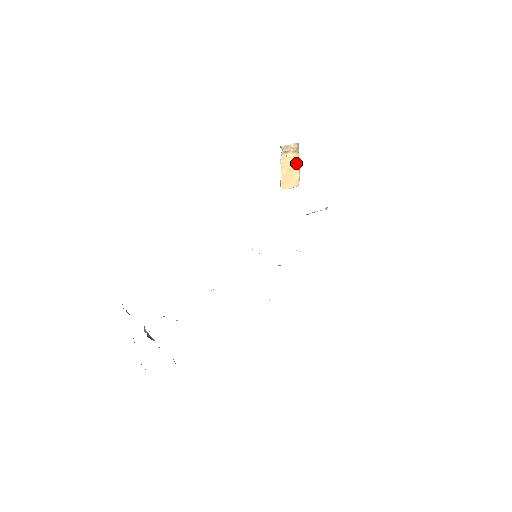
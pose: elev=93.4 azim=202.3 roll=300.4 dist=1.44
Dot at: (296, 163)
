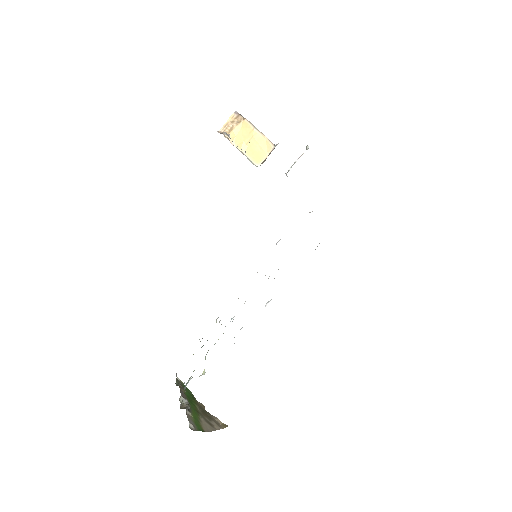
Dot at: (251, 130)
